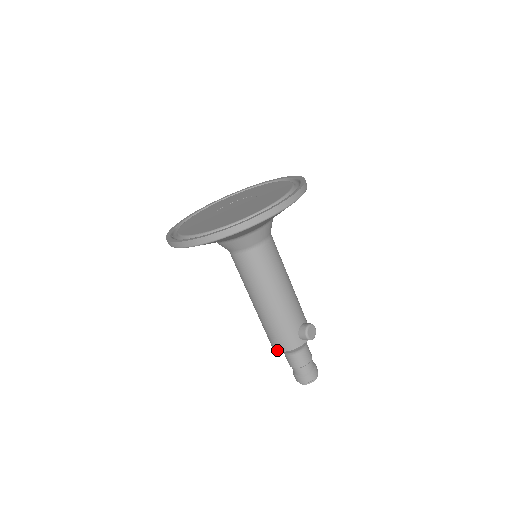
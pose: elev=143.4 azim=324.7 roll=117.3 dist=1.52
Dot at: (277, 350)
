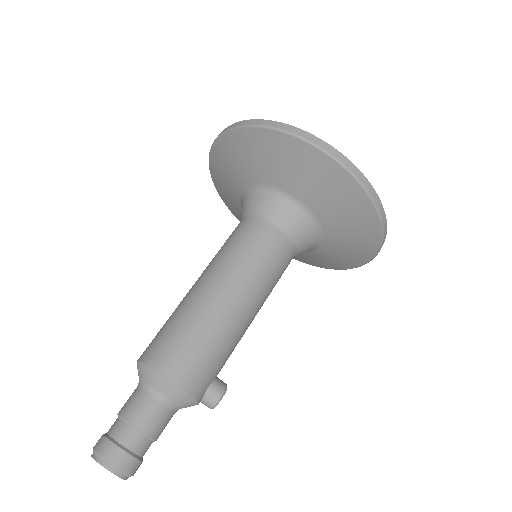
Dot at: (168, 375)
